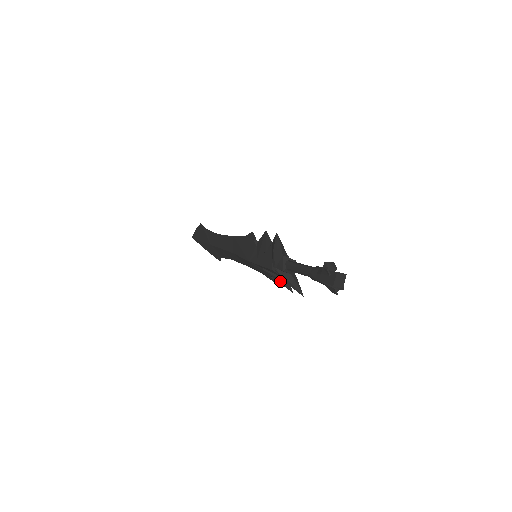
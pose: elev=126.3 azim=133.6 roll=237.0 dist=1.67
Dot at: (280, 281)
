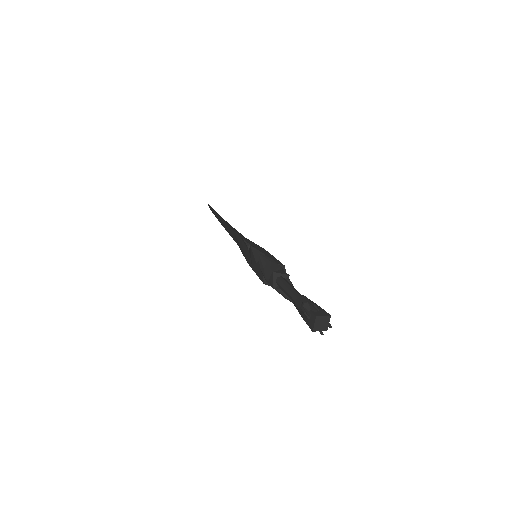
Dot at: occluded
